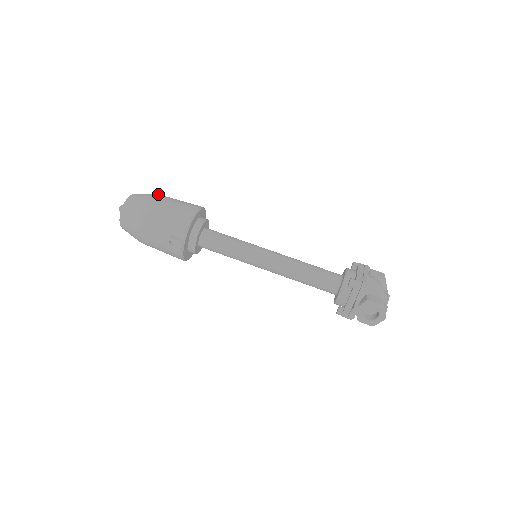
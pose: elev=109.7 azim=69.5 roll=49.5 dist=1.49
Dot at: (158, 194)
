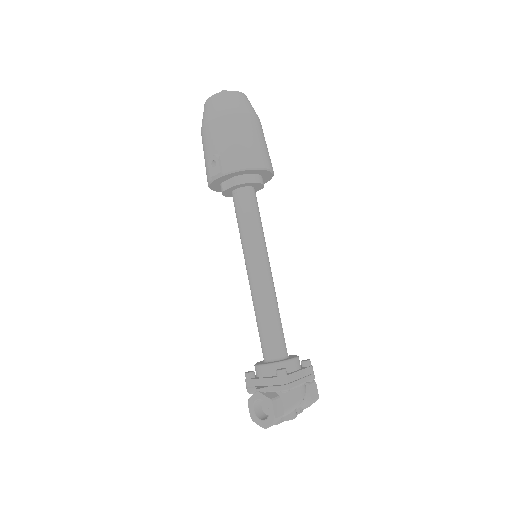
Dot at: occluded
